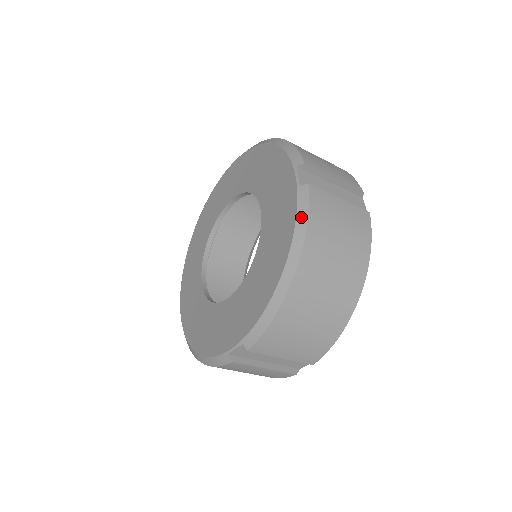
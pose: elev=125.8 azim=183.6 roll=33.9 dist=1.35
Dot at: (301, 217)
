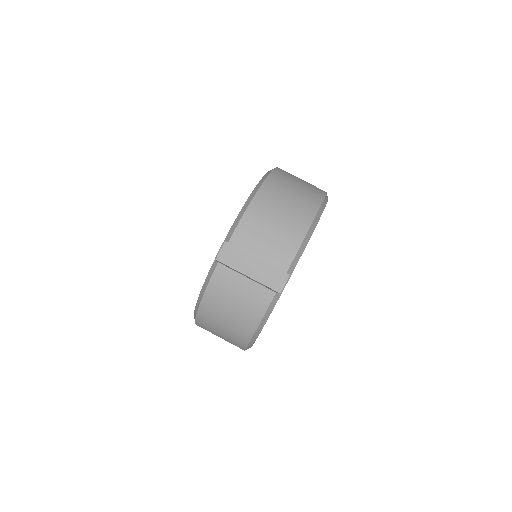
Dot at: occluded
